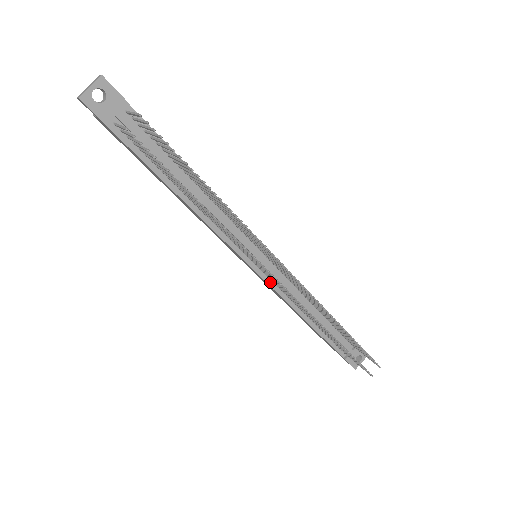
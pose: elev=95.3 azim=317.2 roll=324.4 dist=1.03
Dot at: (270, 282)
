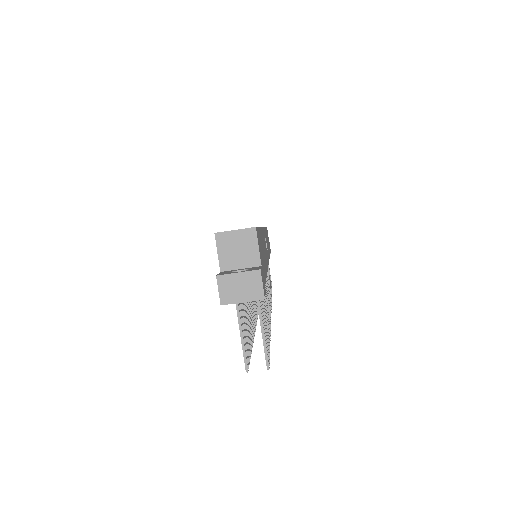
Dot at: occluded
